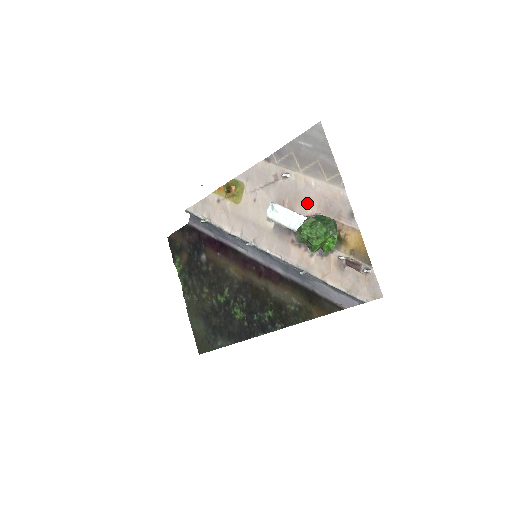
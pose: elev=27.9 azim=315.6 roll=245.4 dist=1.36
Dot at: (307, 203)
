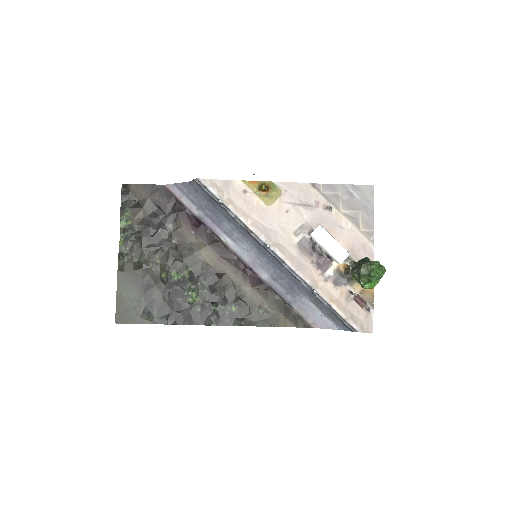
Dot at: (338, 239)
